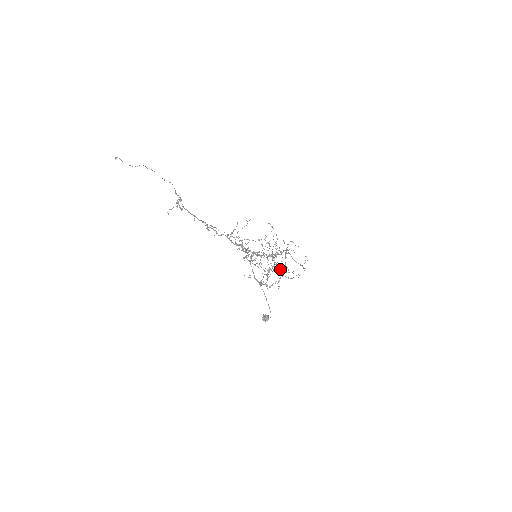
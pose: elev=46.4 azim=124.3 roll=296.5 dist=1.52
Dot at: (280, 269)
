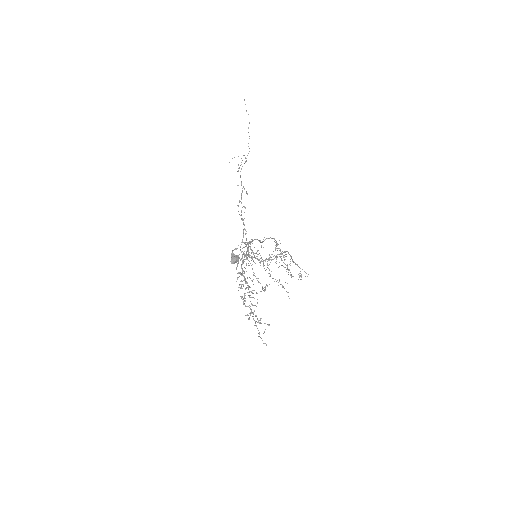
Dot at: occluded
